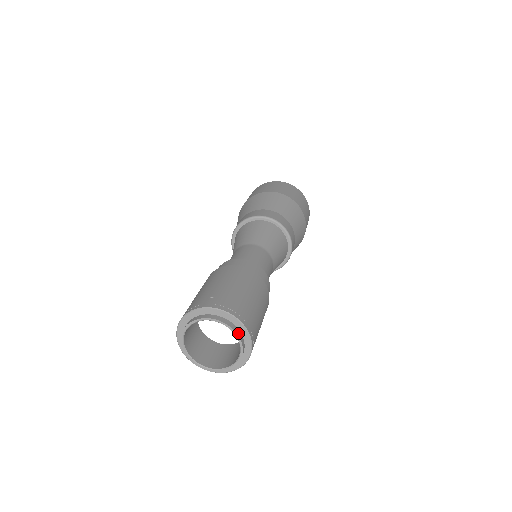
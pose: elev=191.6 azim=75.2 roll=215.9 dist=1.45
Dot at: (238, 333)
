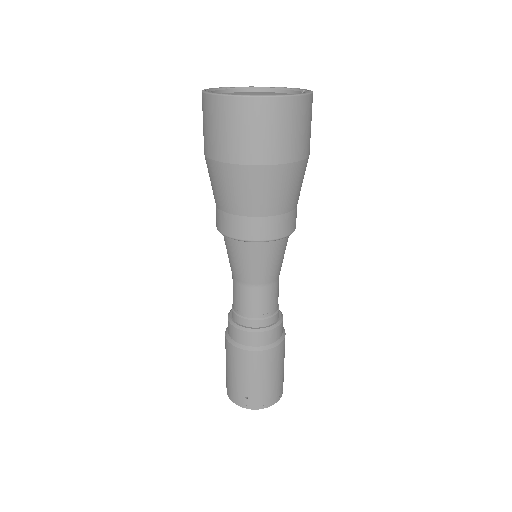
Dot at: occluded
